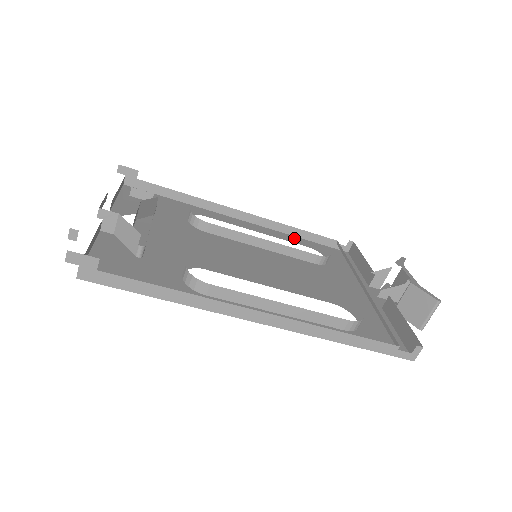
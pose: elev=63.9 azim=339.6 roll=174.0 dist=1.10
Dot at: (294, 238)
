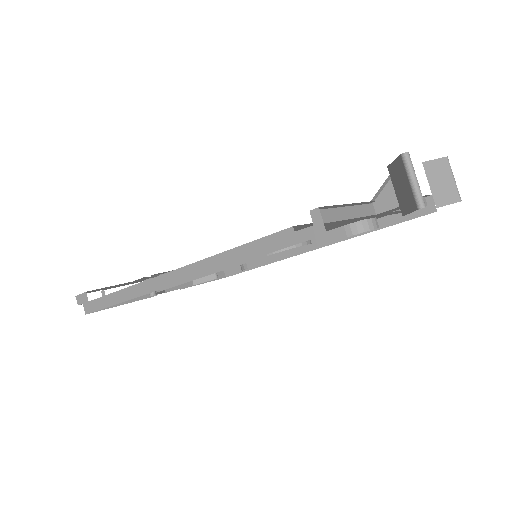
Dot at: occluded
